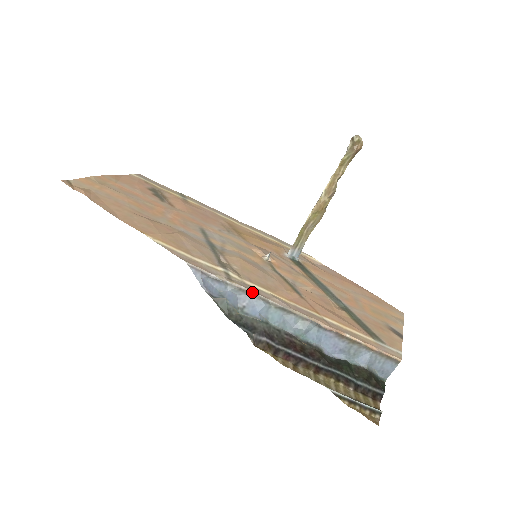
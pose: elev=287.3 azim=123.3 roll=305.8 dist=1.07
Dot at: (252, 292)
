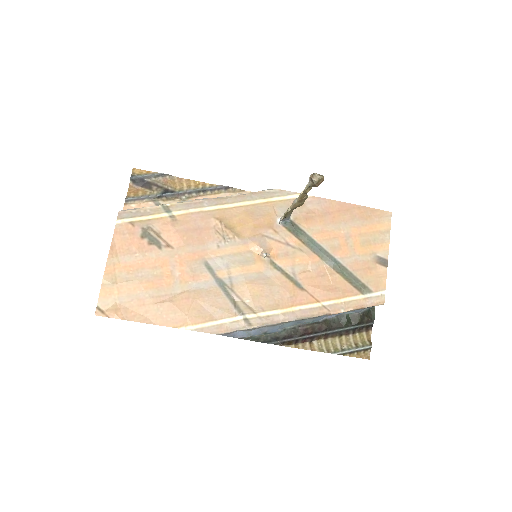
Dot at: (268, 325)
